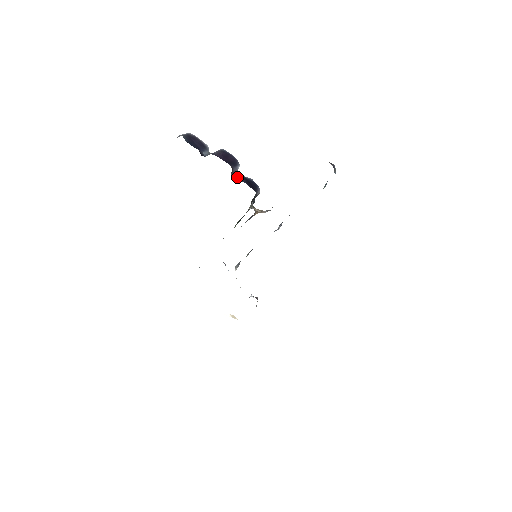
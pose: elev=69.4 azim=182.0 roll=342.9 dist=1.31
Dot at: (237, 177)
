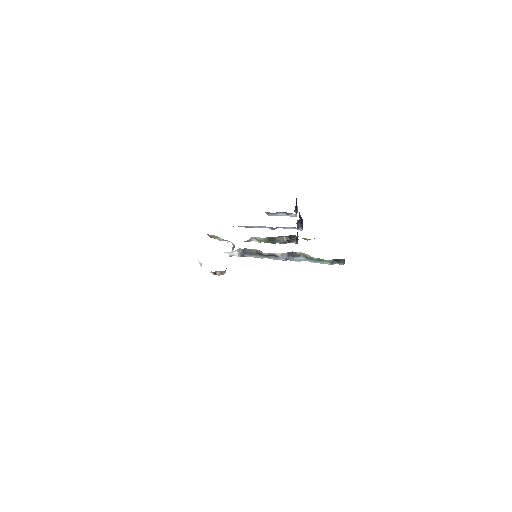
Dot at: (297, 226)
